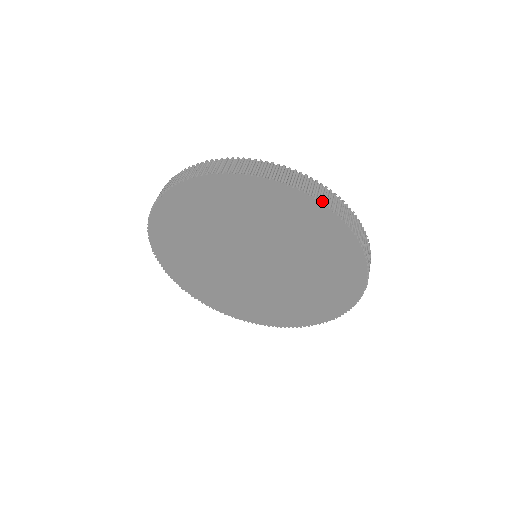
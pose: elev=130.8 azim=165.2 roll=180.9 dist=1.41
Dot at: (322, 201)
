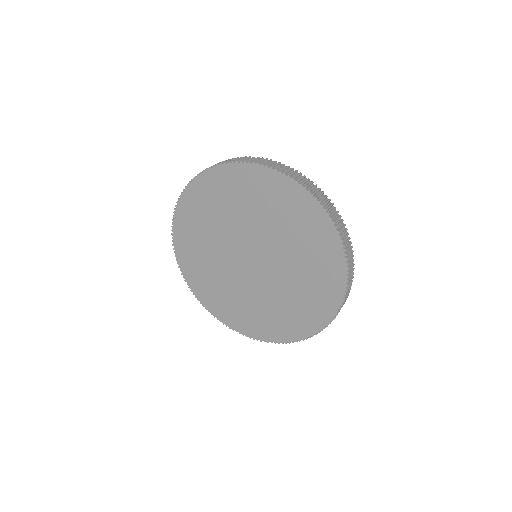
Dot at: (262, 164)
